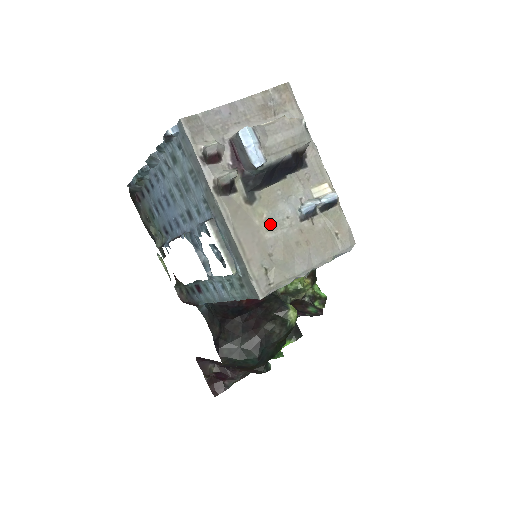
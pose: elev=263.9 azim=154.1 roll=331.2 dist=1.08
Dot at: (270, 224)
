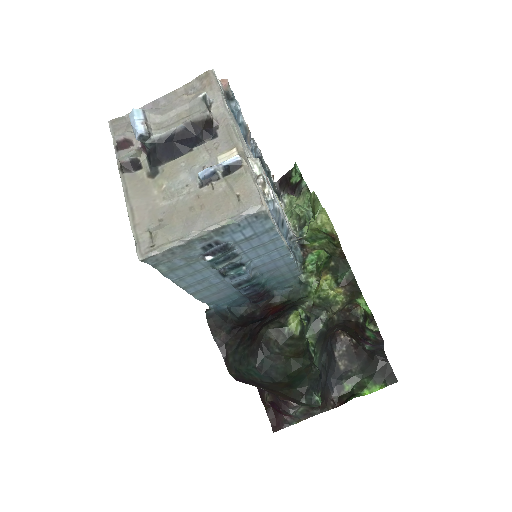
Dot at: (168, 193)
